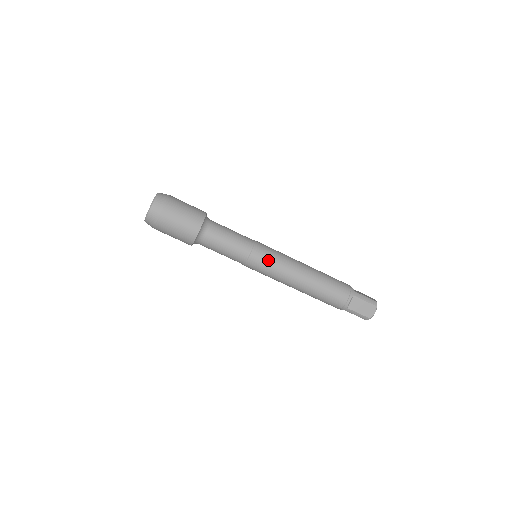
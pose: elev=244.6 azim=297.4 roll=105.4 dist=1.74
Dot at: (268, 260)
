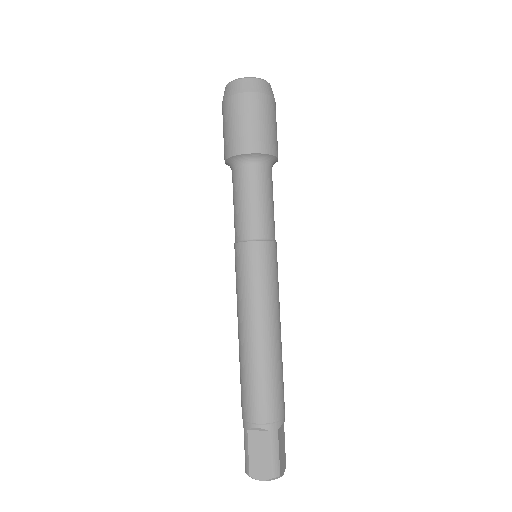
Dot at: occluded
